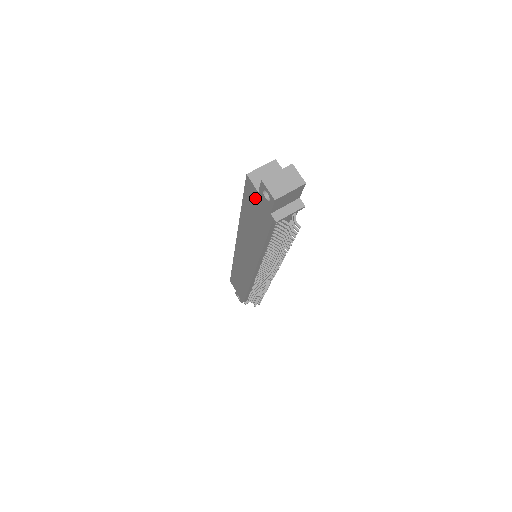
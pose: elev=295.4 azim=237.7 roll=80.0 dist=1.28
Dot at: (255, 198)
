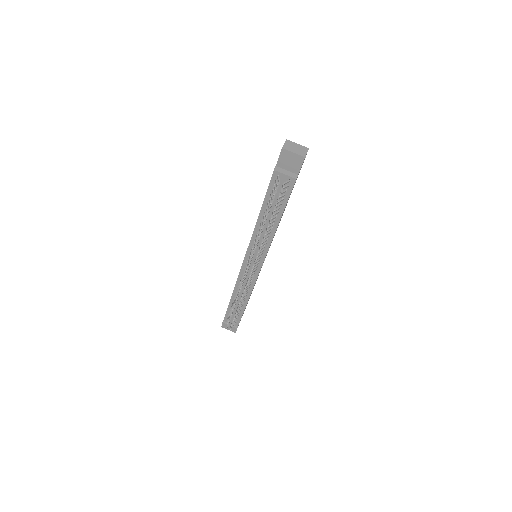
Dot at: occluded
